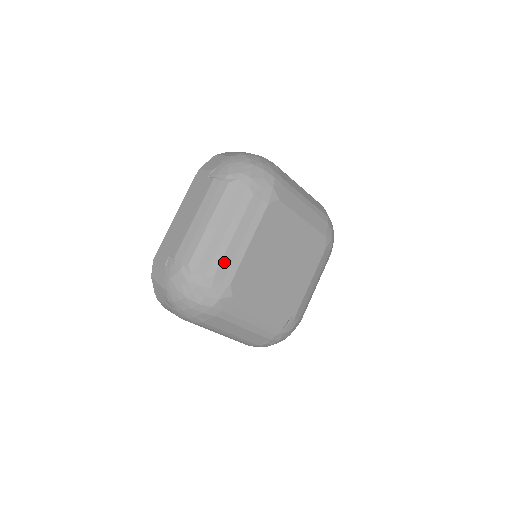
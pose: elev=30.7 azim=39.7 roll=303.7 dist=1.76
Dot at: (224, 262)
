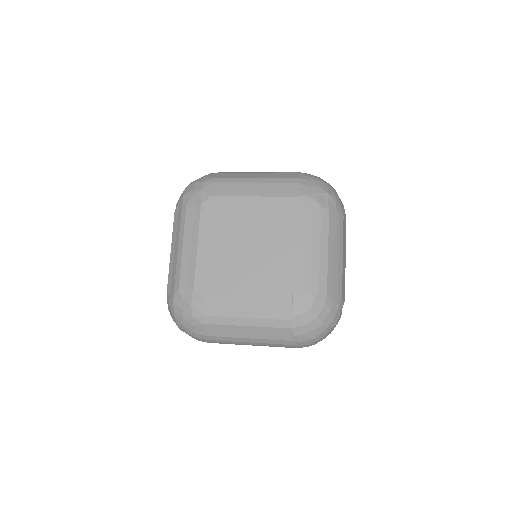
Dot at: (183, 272)
